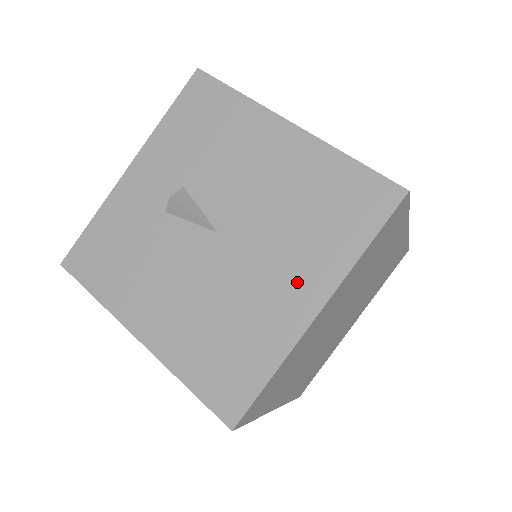
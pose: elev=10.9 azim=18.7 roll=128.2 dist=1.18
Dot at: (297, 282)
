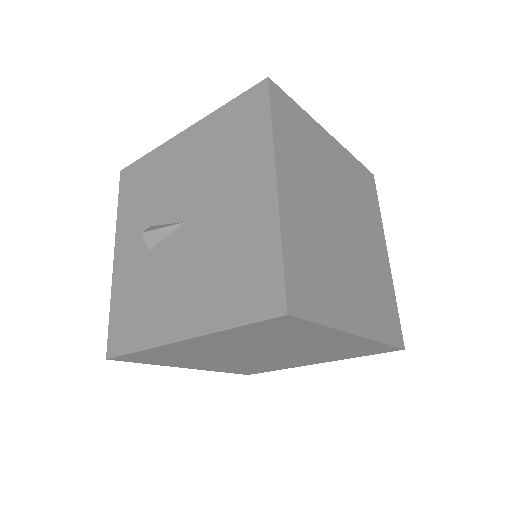
Dot at: (250, 185)
